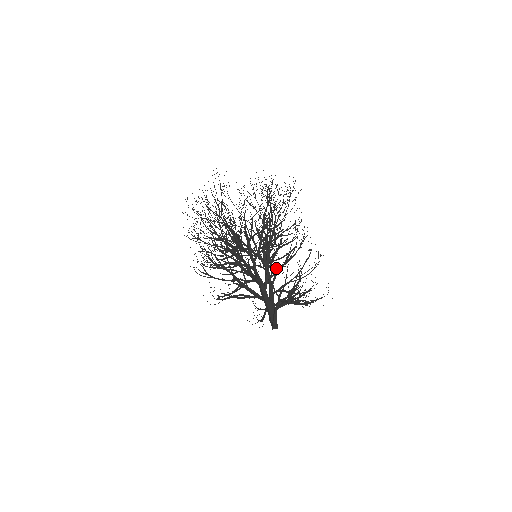
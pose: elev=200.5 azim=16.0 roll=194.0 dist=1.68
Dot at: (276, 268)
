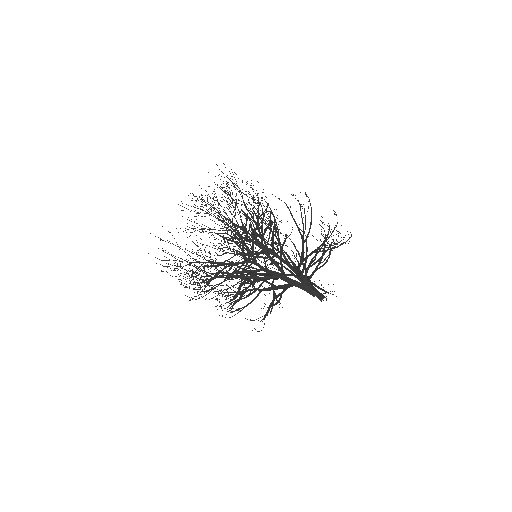
Dot at: occluded
